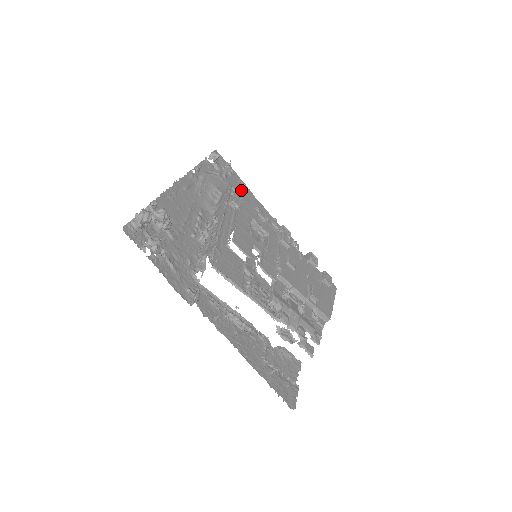
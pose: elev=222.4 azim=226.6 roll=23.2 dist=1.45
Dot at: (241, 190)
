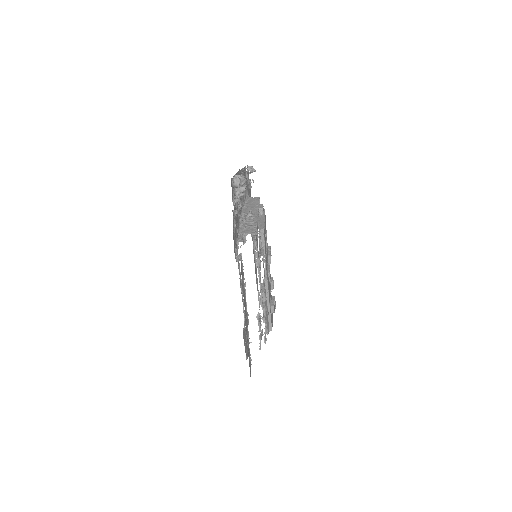
Dot at: occluded
